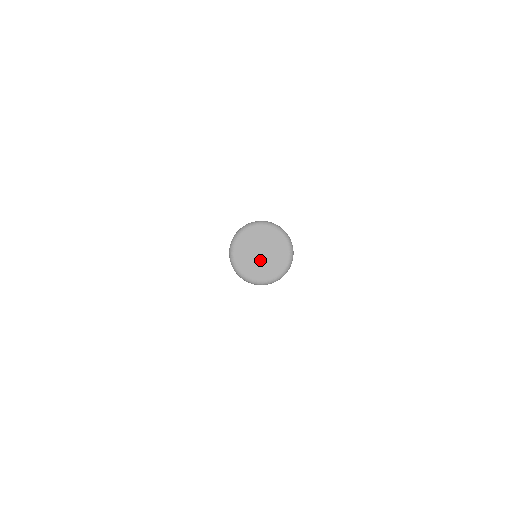
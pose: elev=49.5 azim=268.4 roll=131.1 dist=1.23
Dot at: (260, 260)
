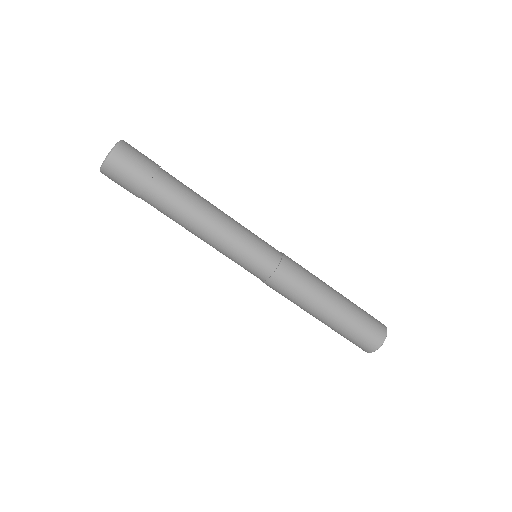
Dot at: occluded
